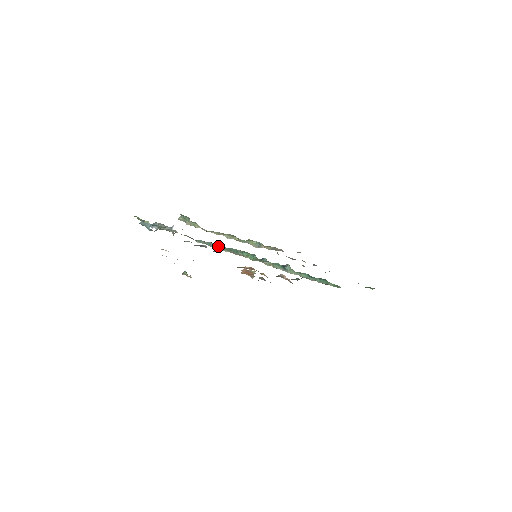
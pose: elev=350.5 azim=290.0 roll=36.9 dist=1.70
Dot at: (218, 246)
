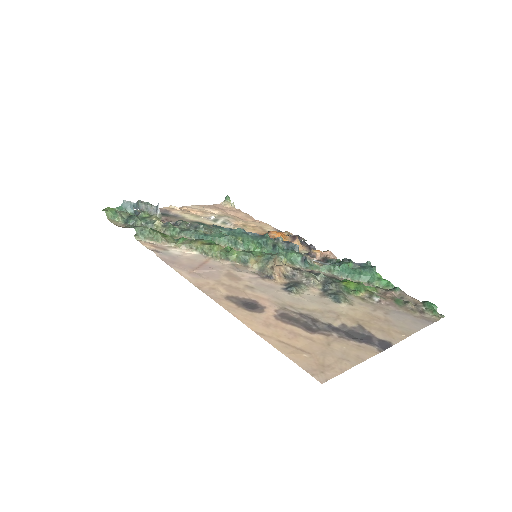
Dot at: (209, 238)
